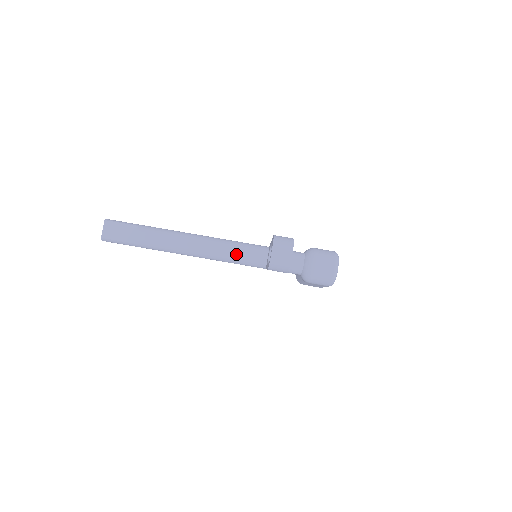
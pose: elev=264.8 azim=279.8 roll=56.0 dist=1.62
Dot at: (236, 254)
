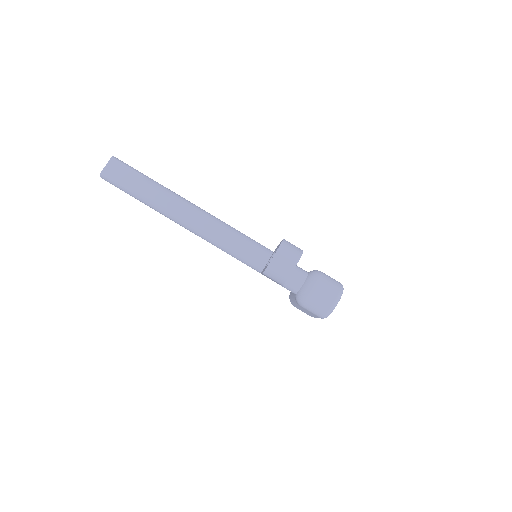
Dot at: (236, 245)
